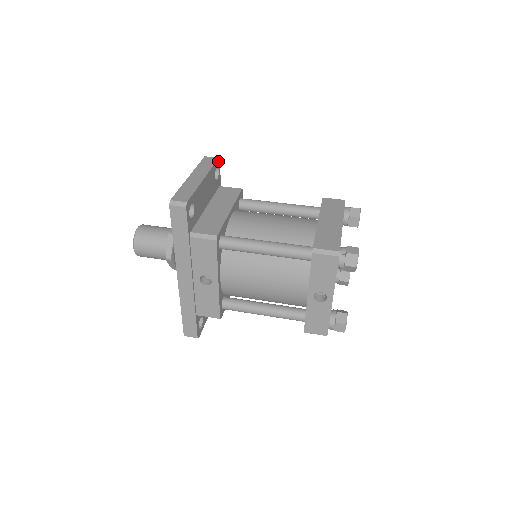
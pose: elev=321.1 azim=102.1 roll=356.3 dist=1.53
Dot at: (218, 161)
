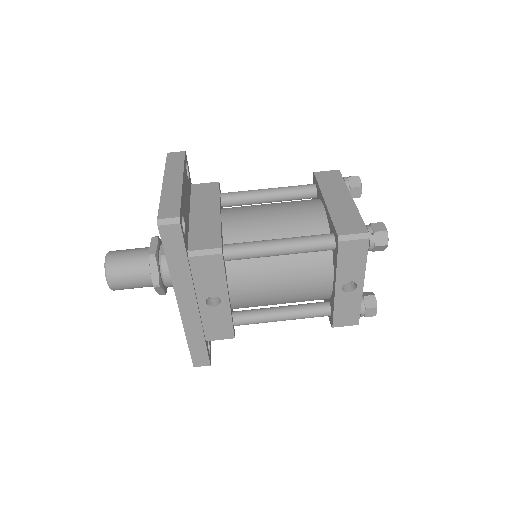
Dot at: (185, 155)
